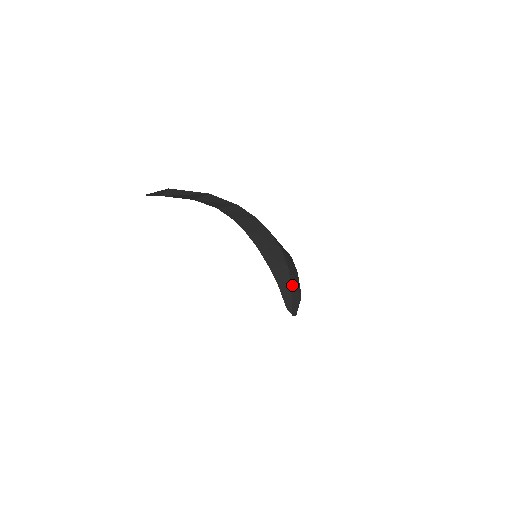
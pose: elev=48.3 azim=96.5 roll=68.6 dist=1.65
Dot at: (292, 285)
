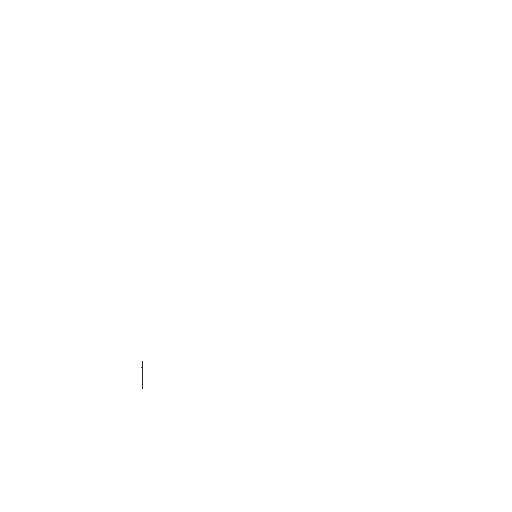
Dot at: occluded
